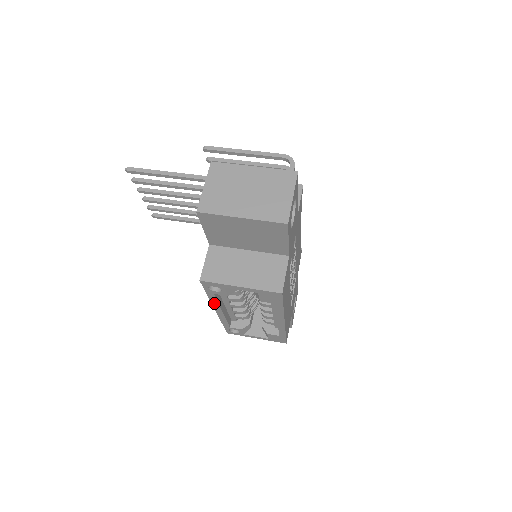
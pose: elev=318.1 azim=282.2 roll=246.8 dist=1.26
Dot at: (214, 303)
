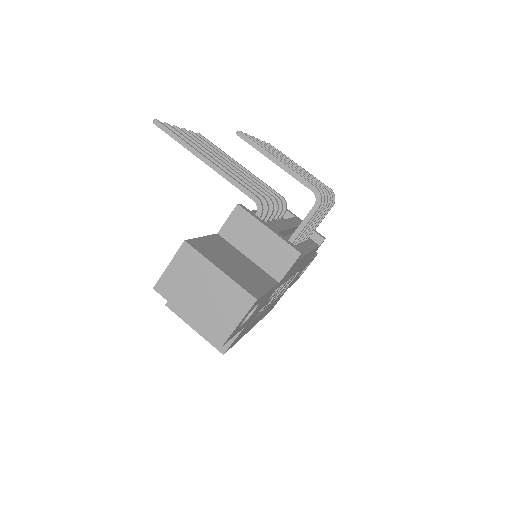
Dot at: occluded
